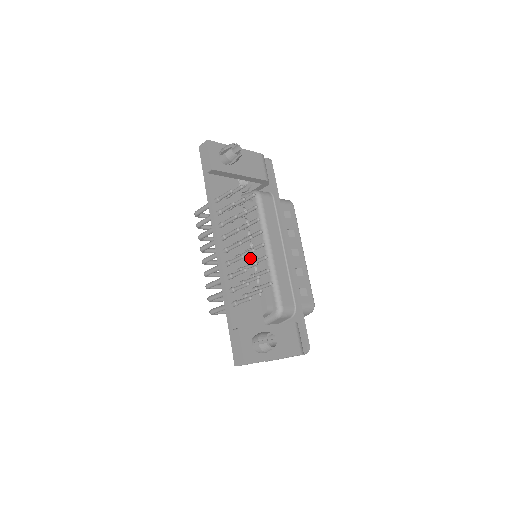
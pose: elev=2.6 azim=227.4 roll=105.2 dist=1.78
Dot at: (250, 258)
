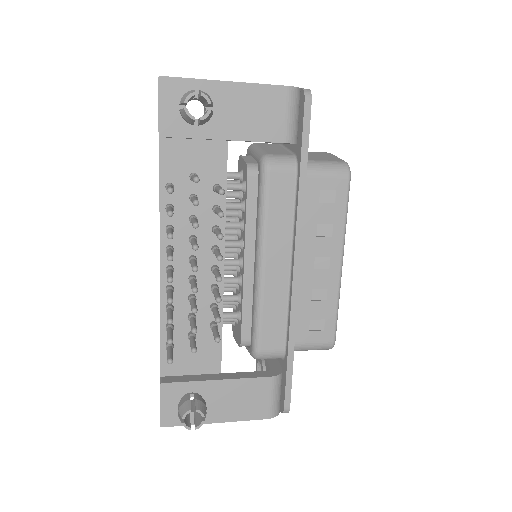
Dot at: occluded
